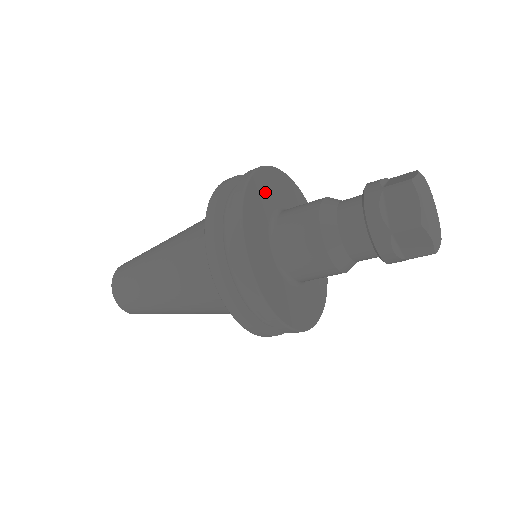
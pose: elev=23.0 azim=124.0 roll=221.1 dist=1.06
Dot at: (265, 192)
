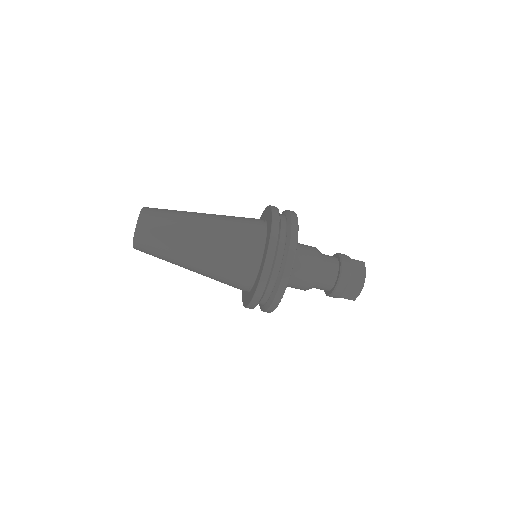
Dot at: occluded
